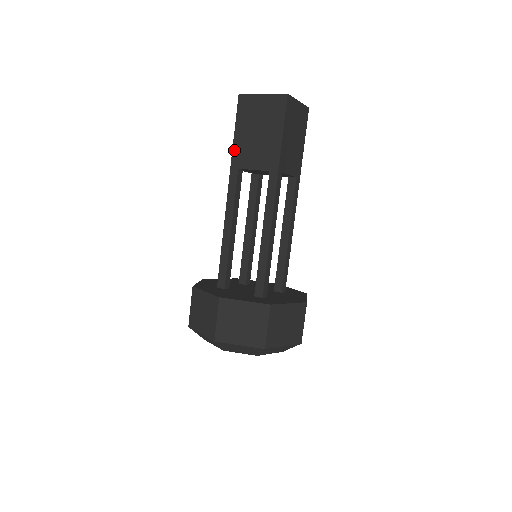
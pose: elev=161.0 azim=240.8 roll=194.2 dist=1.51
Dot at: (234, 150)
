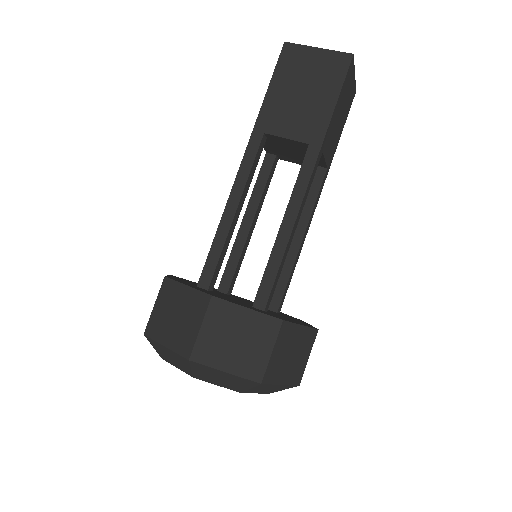
Dot at: (263, 109)
